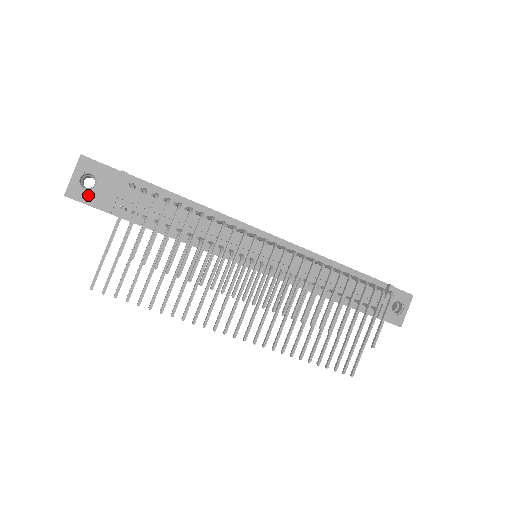
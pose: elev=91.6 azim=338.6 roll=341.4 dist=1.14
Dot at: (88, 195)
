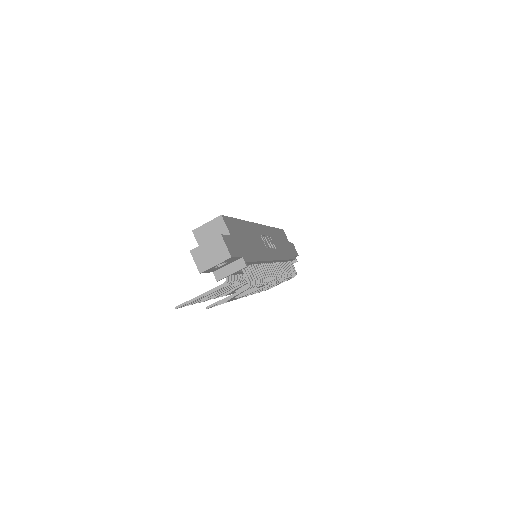
Dot at: (213, 269)
